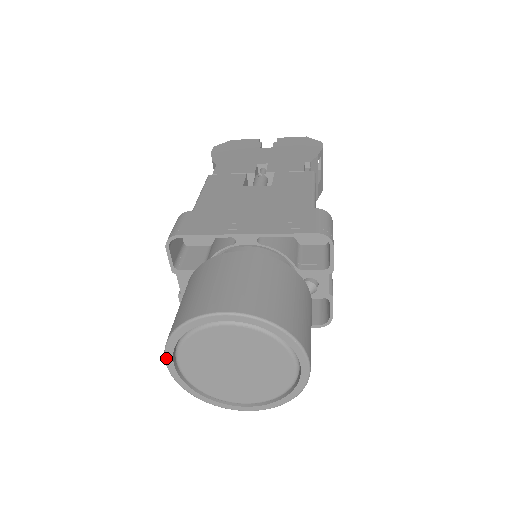
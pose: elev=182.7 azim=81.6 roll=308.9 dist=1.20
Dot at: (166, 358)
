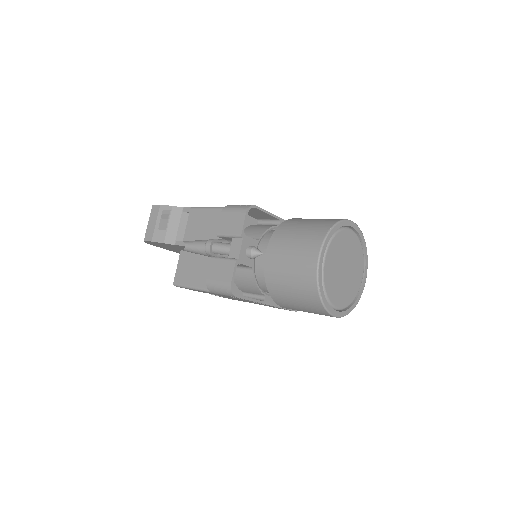
Dot at: (322, 250)
